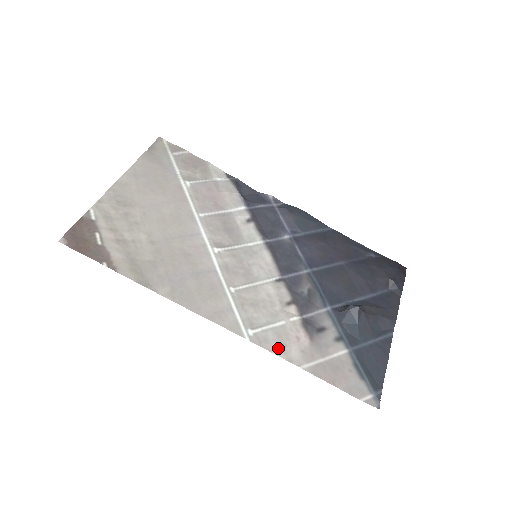
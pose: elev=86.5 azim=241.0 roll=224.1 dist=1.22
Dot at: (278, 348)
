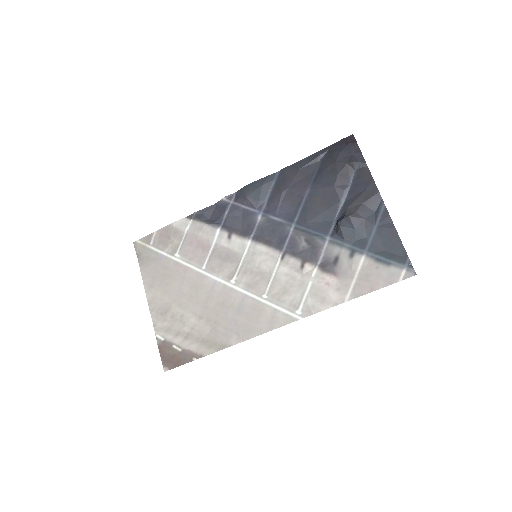
Dot at: (322, 304)
